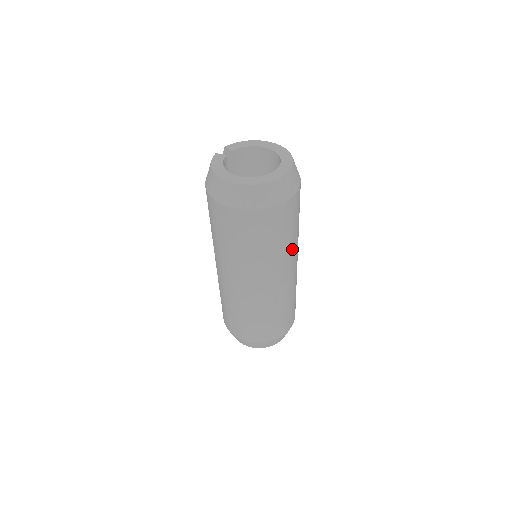
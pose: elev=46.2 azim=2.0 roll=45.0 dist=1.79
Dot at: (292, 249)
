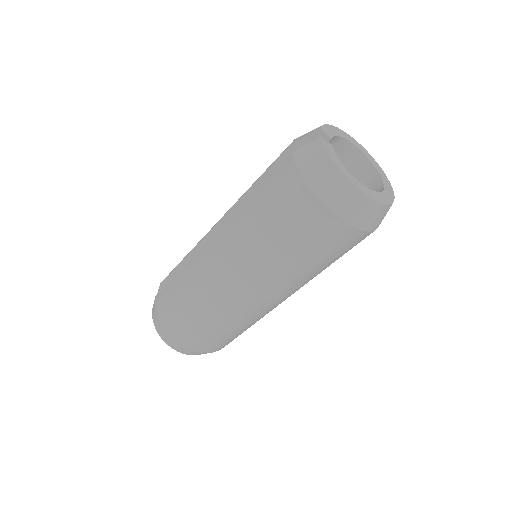
Dot at: occluded
